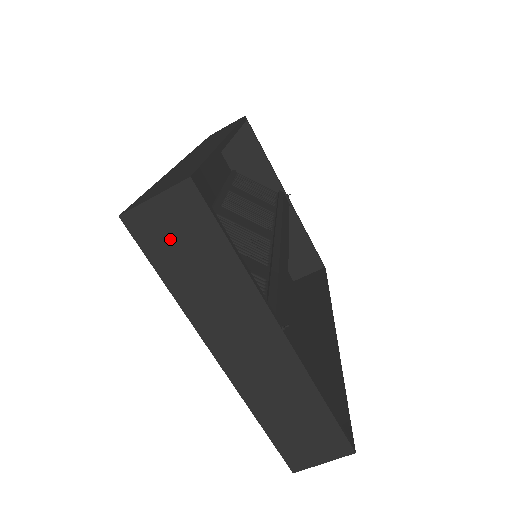
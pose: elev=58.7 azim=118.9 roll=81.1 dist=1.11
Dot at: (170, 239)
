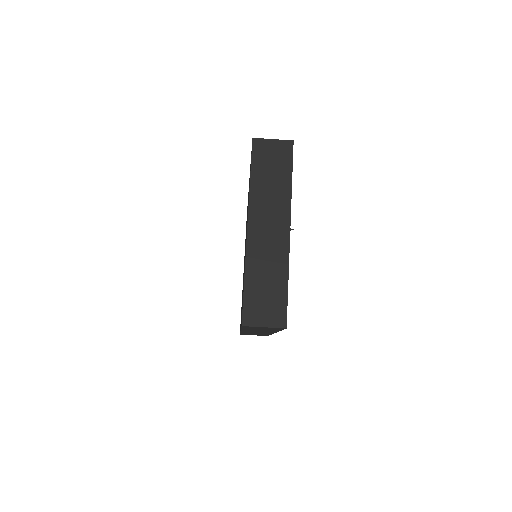
Dot at: (267, 159)
